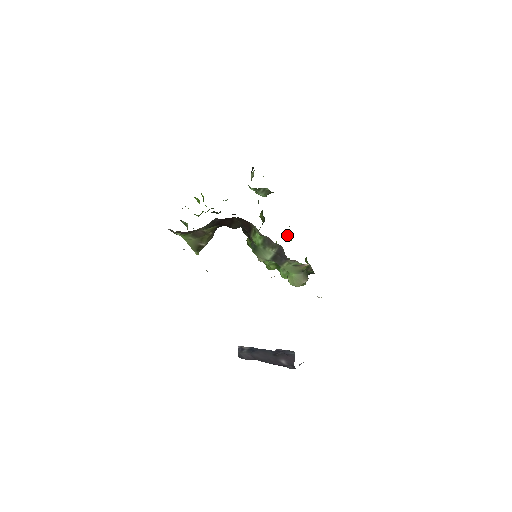
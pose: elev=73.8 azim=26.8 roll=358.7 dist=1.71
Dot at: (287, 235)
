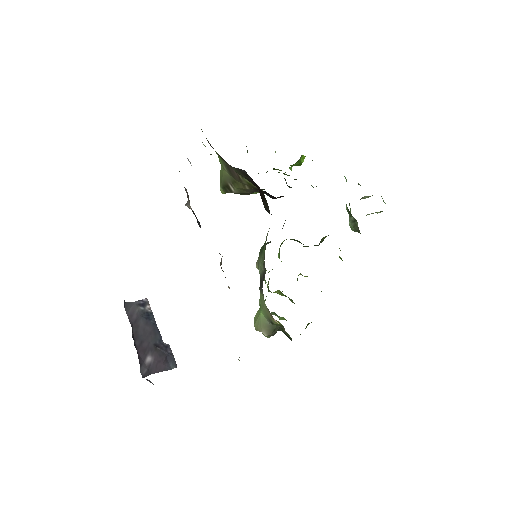
Dot at: occluded
